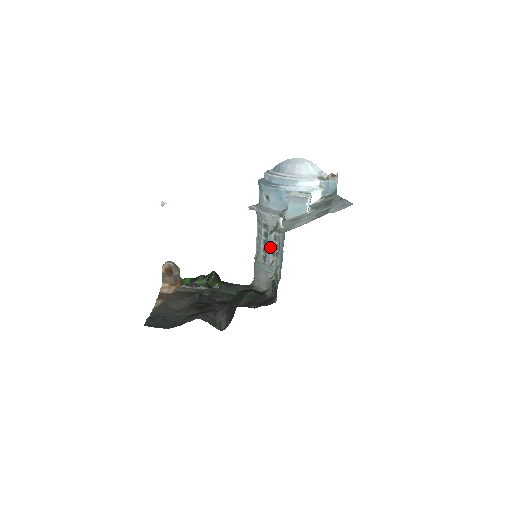
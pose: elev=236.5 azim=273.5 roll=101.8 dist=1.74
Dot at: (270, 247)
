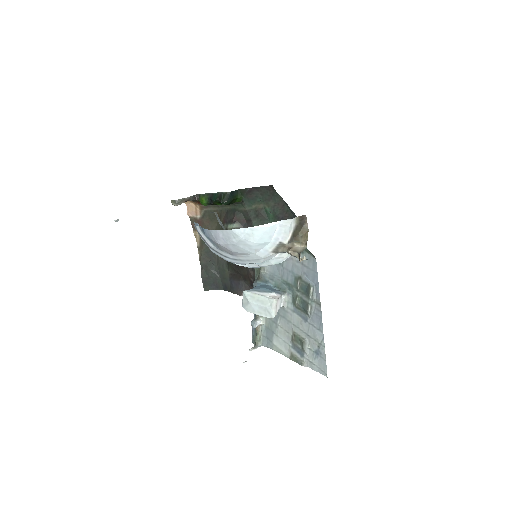
Dot at: occluded
